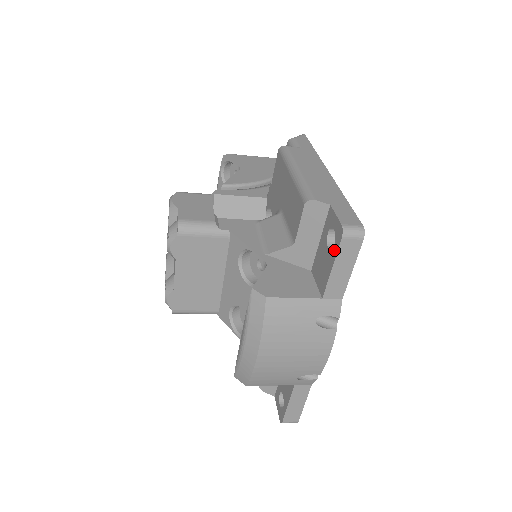
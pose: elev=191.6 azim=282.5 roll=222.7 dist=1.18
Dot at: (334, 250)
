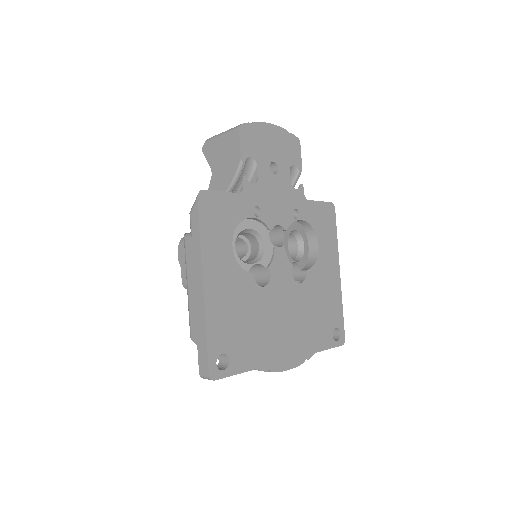
Dot at: occluded
